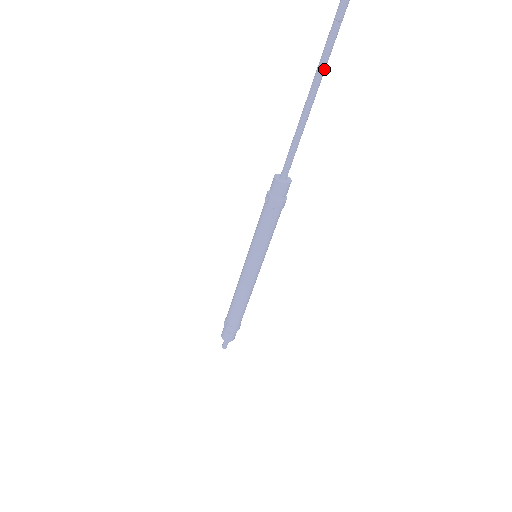
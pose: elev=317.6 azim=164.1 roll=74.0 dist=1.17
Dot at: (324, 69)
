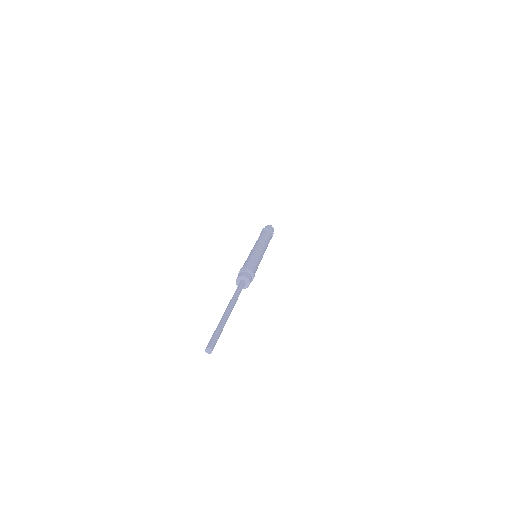
Dot at: (225, 323)
